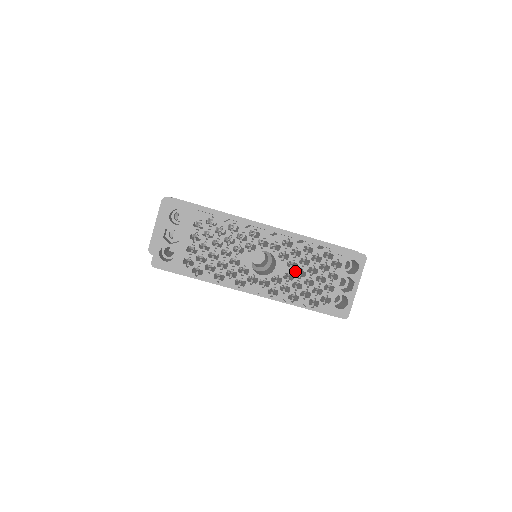
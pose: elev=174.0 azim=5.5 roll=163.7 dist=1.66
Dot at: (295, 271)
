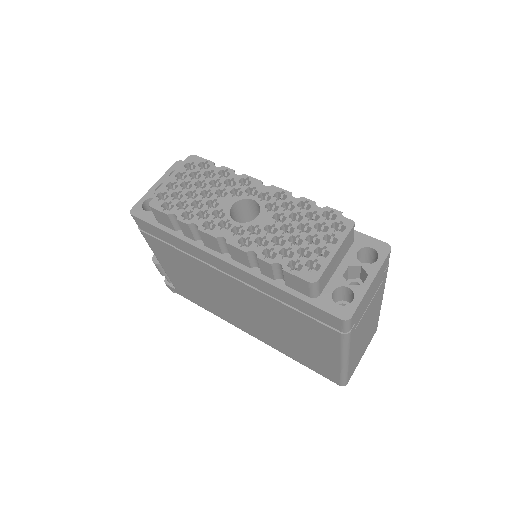
Dot at: (281, 225)
